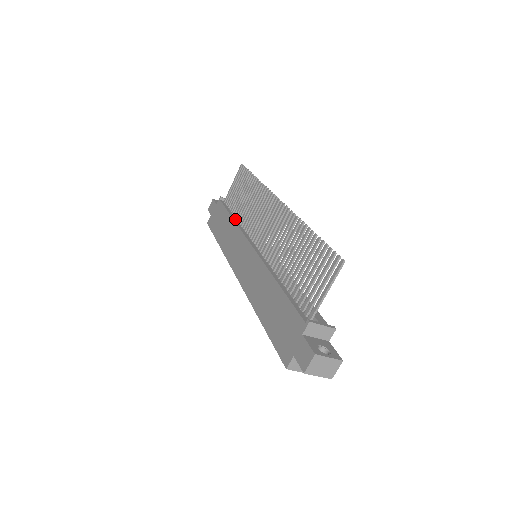
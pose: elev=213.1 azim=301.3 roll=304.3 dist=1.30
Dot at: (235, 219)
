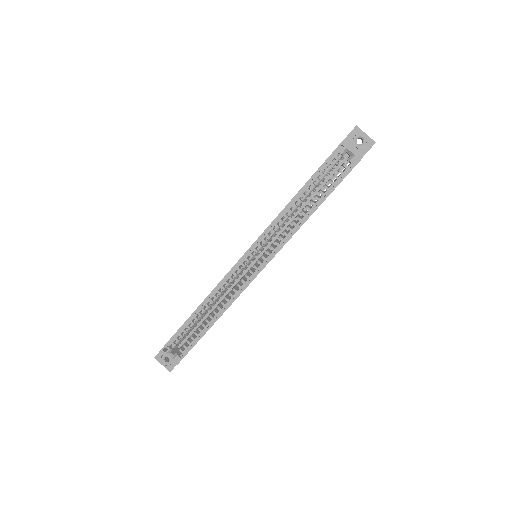
Dot at: occluded
